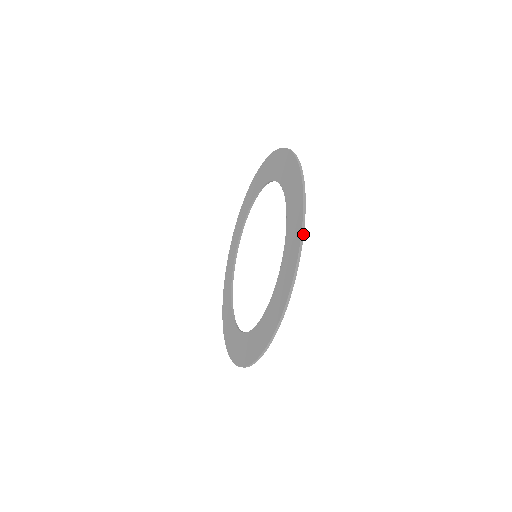
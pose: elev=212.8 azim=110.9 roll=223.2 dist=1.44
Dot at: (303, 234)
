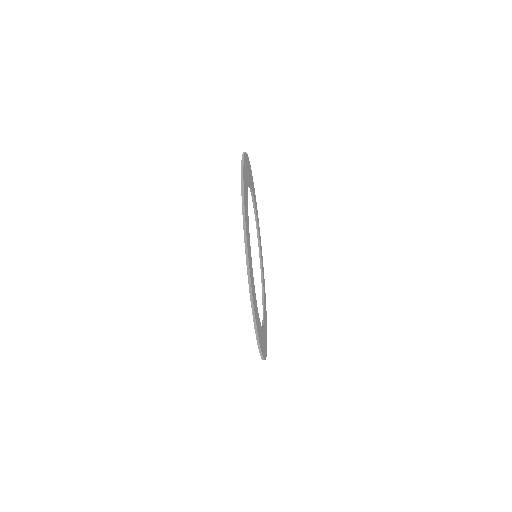
Dot at: (245, 152)
